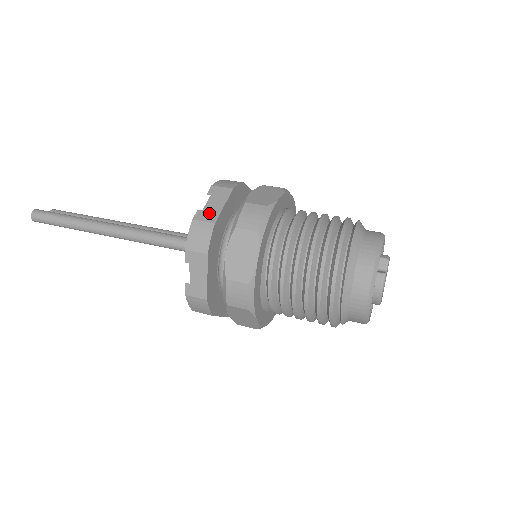
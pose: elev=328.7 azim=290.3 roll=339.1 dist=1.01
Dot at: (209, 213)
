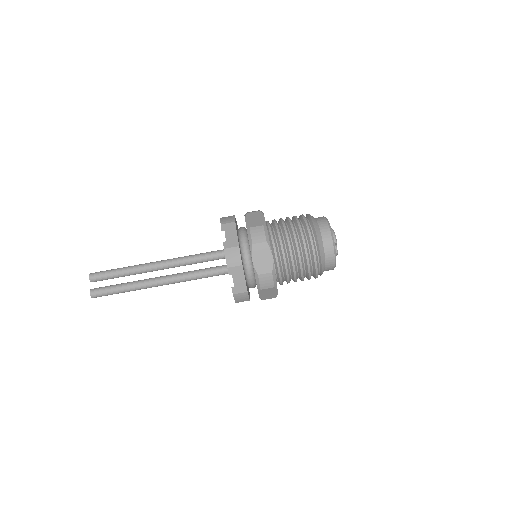
Dot at: (240, 287)
